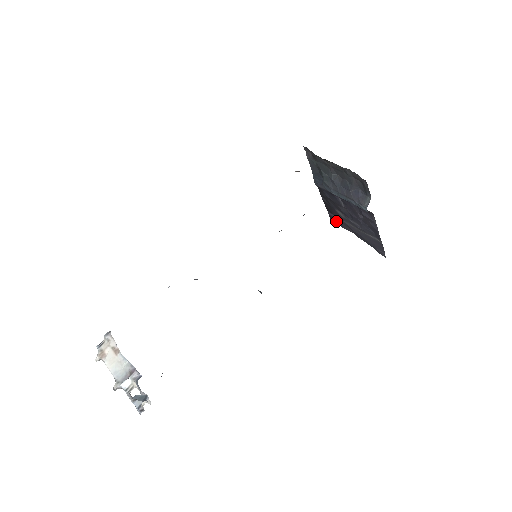
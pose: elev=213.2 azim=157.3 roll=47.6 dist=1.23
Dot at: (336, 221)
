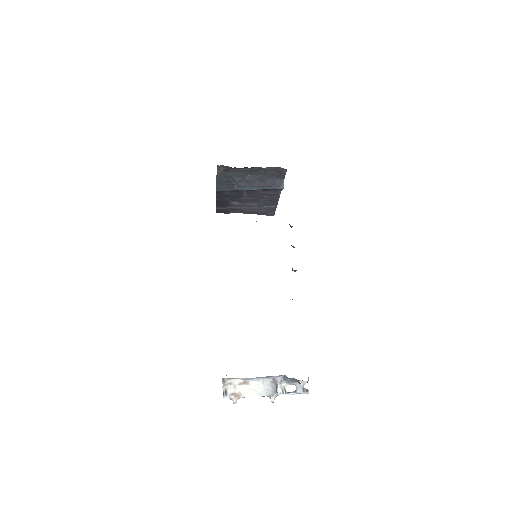
Dot at: (224, 211)
